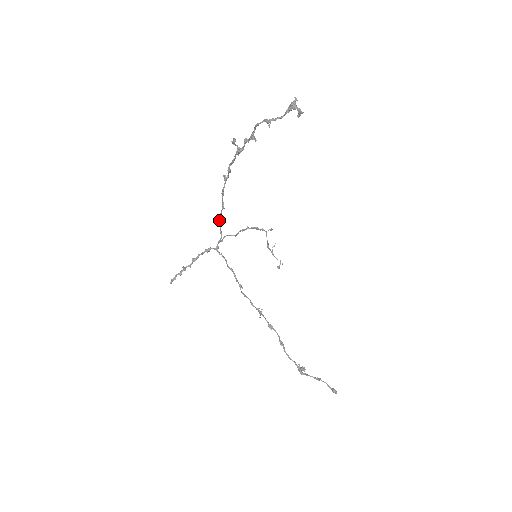
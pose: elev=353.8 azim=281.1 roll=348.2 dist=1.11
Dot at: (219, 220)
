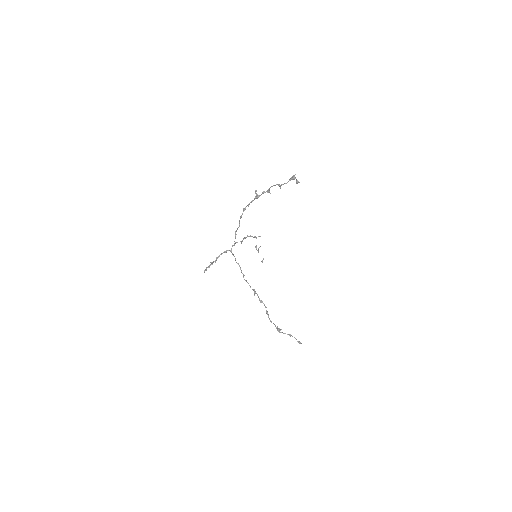
Dot at: (235, 233)
